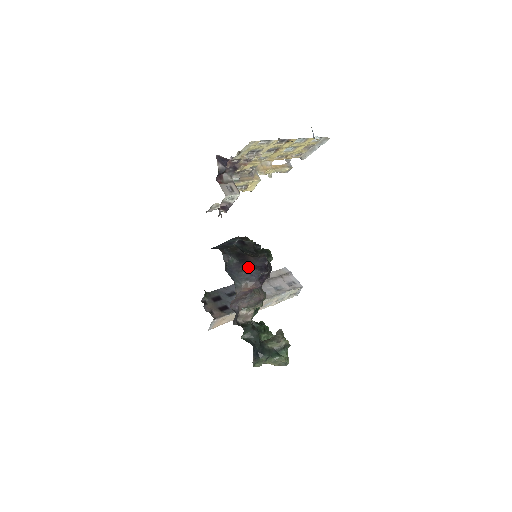
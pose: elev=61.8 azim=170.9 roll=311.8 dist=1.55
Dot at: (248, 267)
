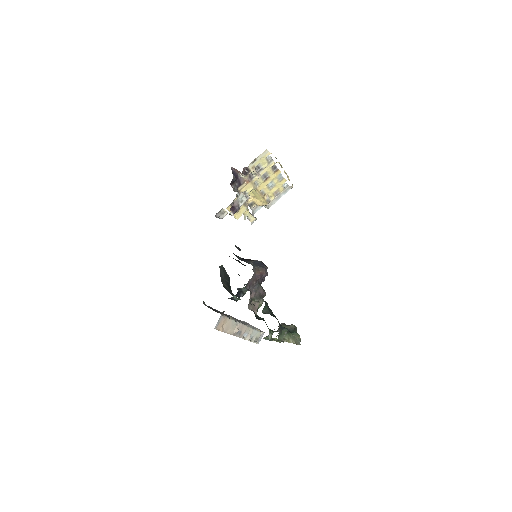
Dot at: (254, 260)
